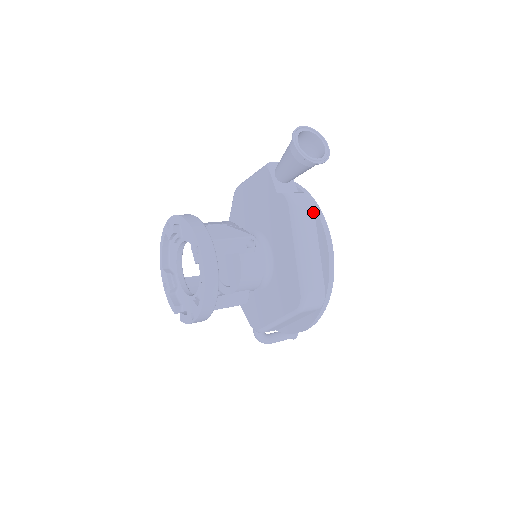
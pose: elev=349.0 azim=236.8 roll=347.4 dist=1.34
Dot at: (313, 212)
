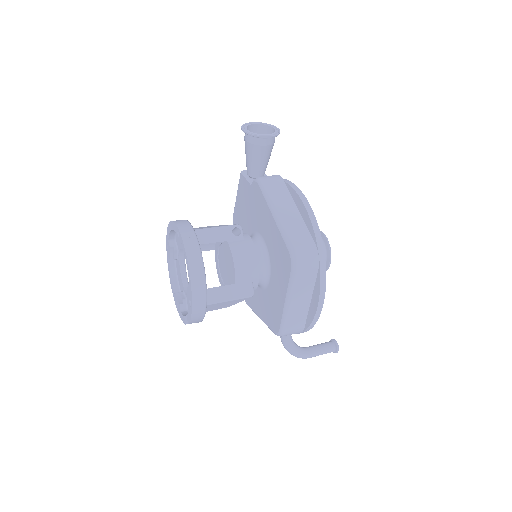
Dot at: (285, 186)
